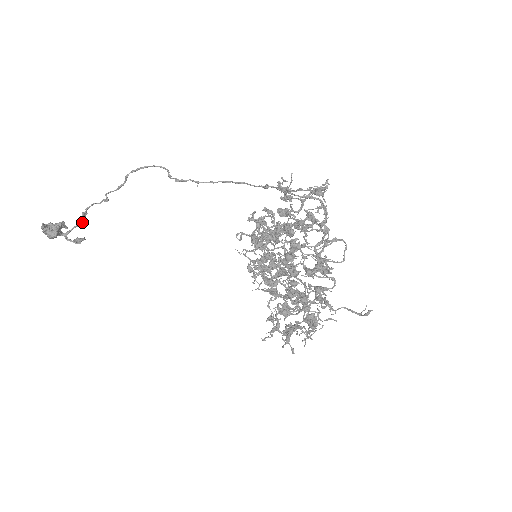
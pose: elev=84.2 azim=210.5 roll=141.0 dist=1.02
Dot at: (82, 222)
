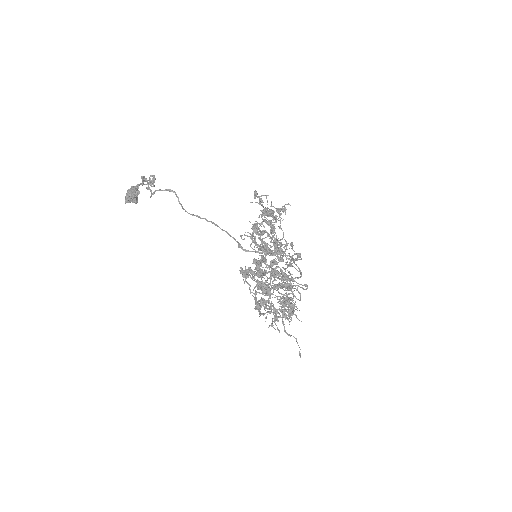
Dot at: (146, 181)
